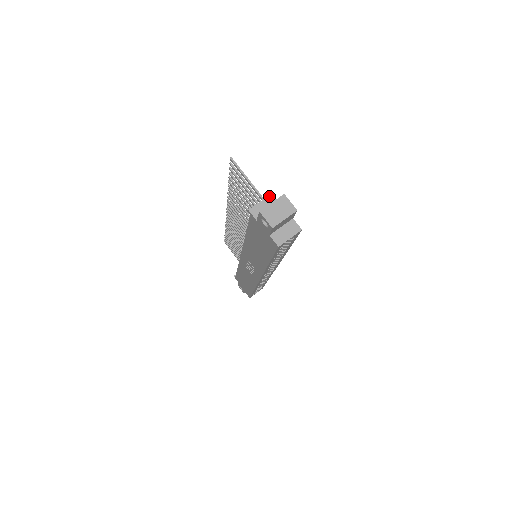
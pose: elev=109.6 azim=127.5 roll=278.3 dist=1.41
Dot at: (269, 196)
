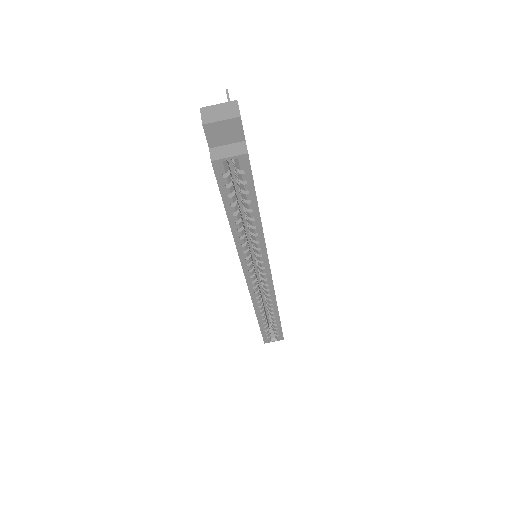
Dot at: occluded
